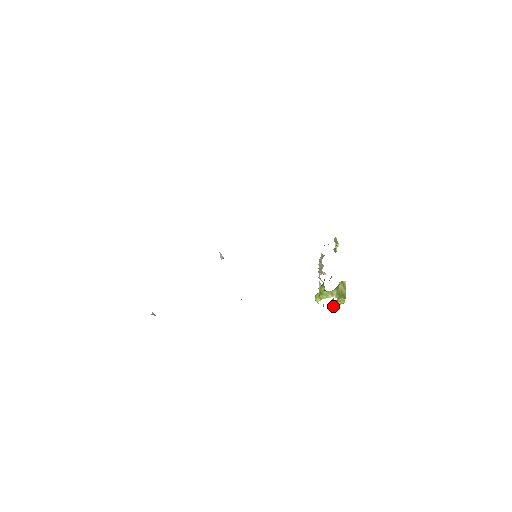
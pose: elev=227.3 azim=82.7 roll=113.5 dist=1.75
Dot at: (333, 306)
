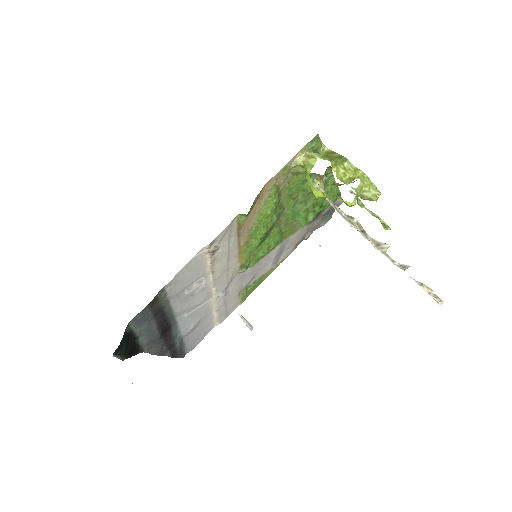
Dot at: (355, 190)
